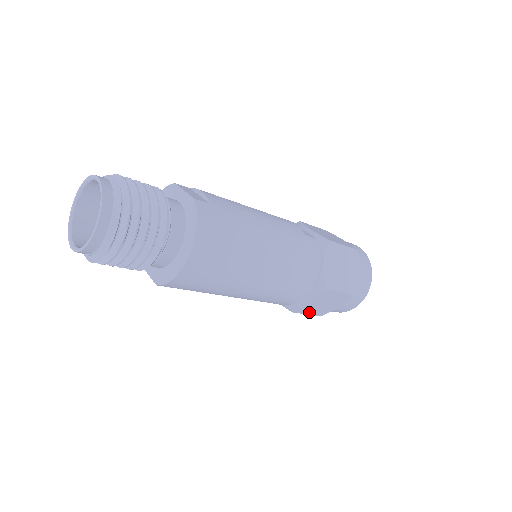
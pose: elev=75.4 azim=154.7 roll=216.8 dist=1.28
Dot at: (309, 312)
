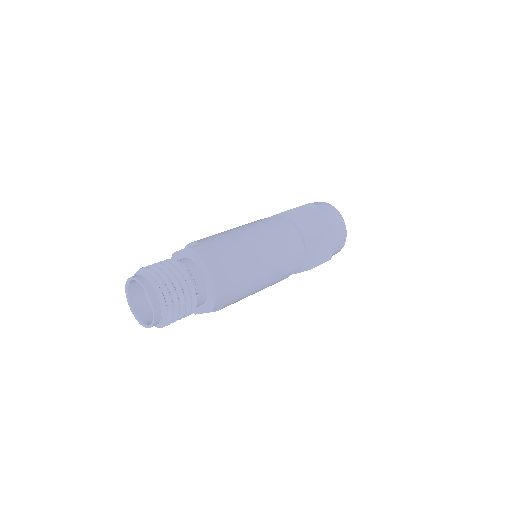
Dot at: (320, 262)
